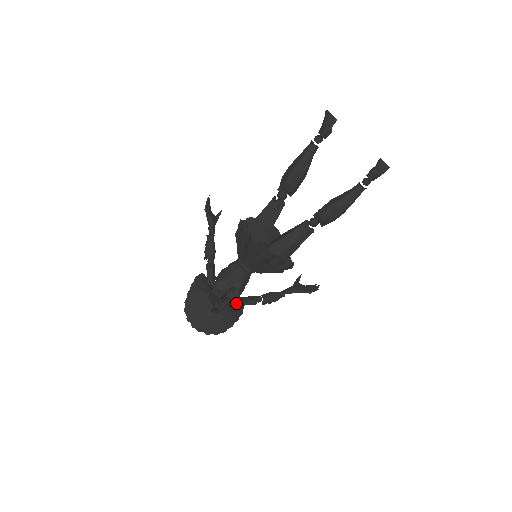
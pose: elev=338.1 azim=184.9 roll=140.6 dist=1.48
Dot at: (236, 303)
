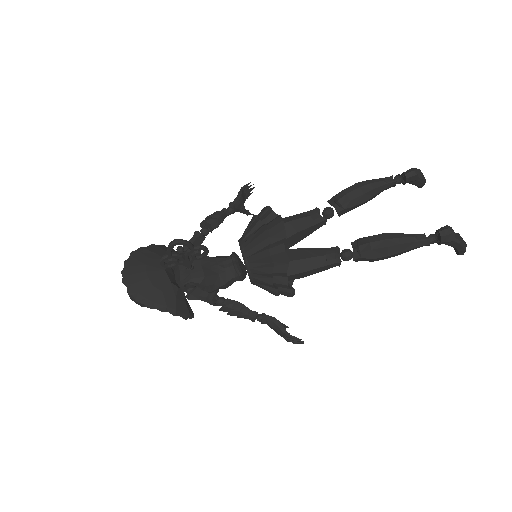
Dot at: occluded
